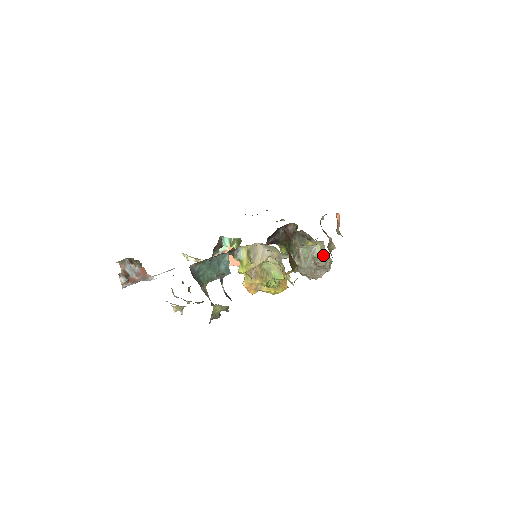
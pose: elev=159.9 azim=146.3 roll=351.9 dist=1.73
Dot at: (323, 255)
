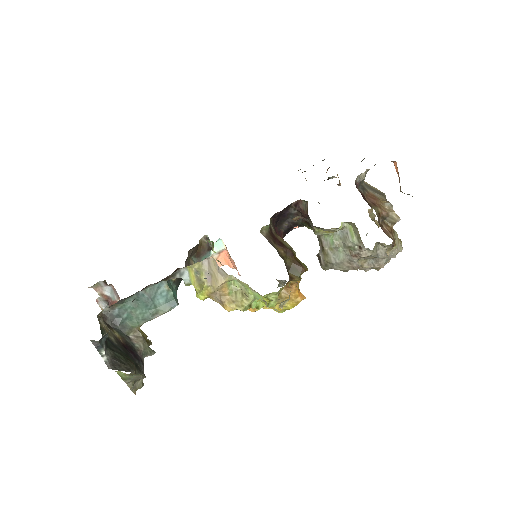
Dot at: (360, 243)
